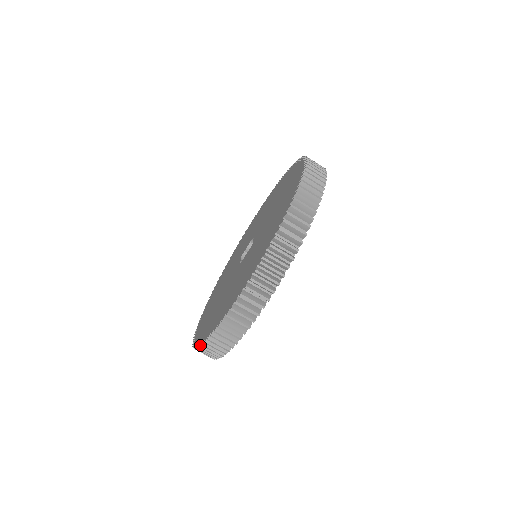
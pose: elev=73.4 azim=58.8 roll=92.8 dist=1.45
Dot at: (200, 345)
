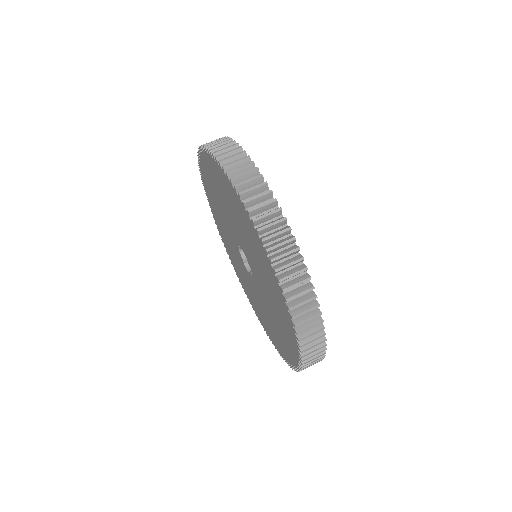
Dot at: (301, 363)
